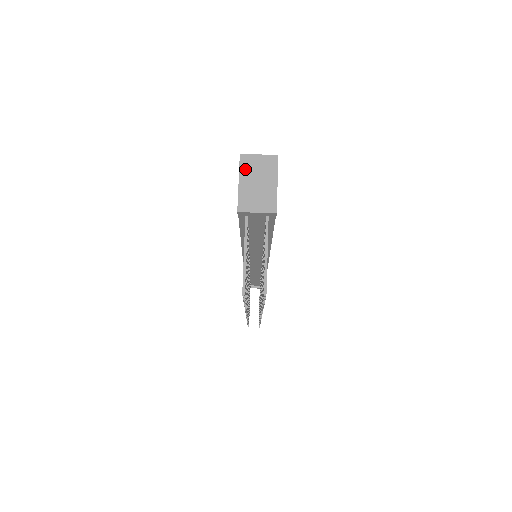
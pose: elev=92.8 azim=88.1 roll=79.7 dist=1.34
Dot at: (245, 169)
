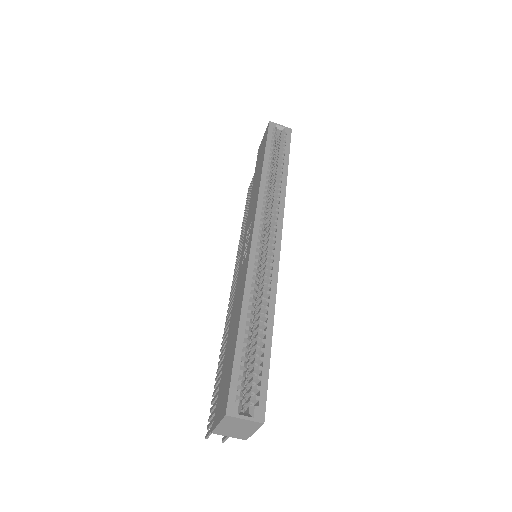
Dot at: (227, 422)
